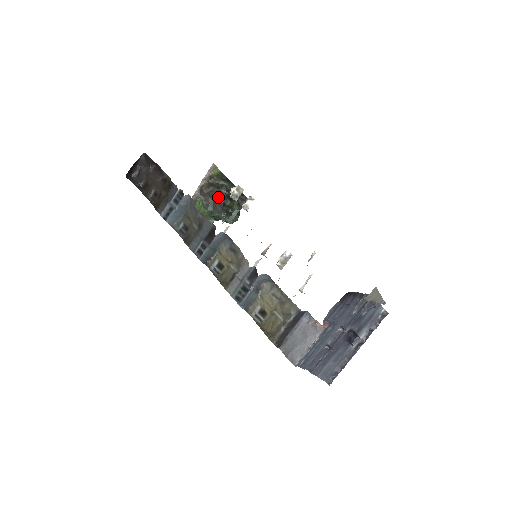
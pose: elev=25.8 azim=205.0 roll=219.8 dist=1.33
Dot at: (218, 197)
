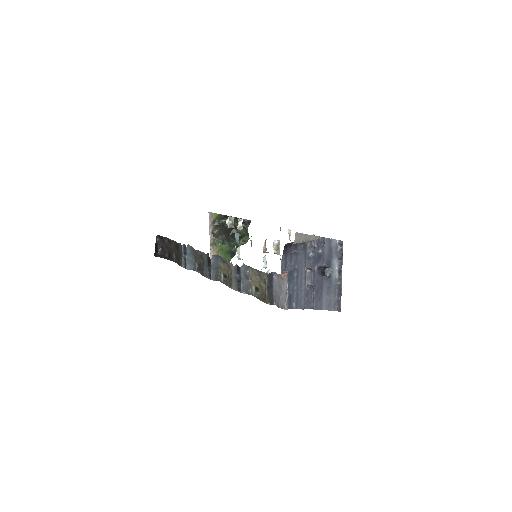
Dot at: (226, 232)
